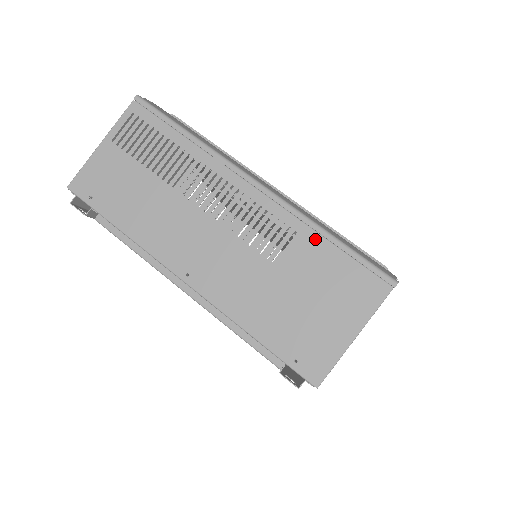
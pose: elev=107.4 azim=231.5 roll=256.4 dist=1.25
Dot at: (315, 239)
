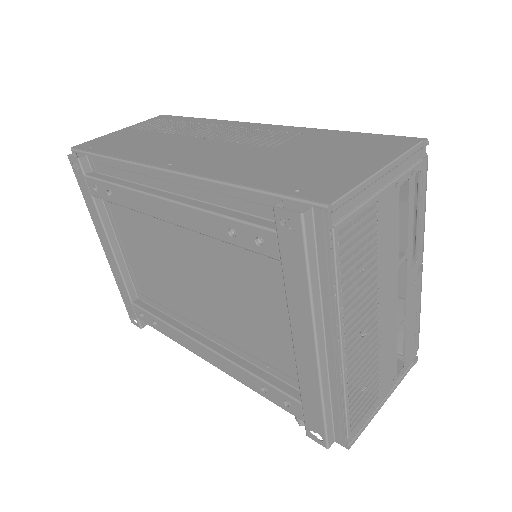
Dot at: (322, 133)
